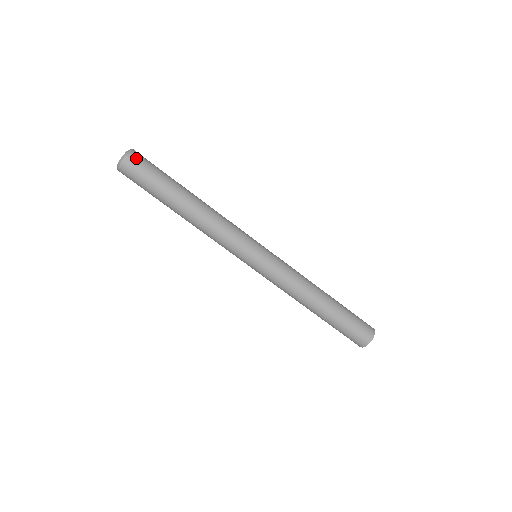
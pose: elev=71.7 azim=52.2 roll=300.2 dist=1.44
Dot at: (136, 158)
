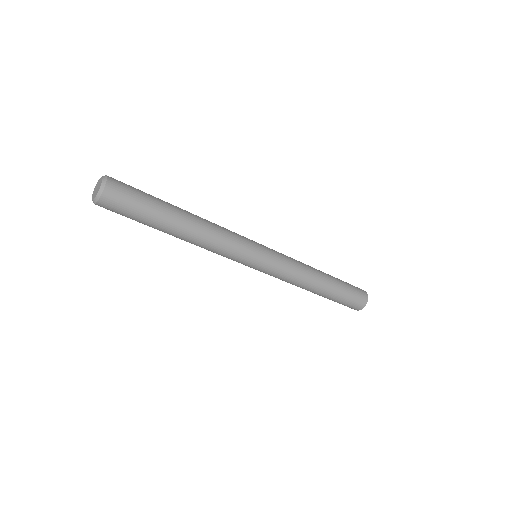
Dot at: (110, 201)
